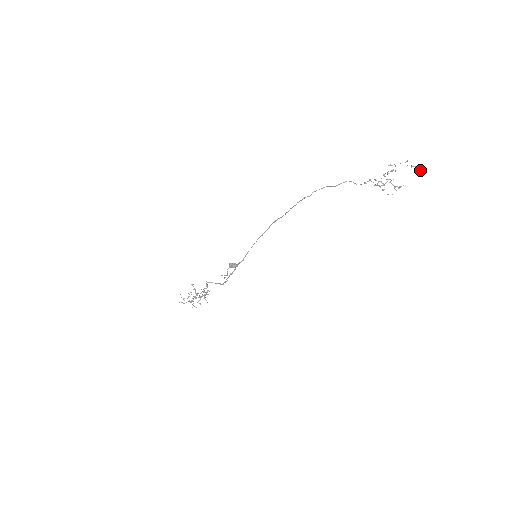
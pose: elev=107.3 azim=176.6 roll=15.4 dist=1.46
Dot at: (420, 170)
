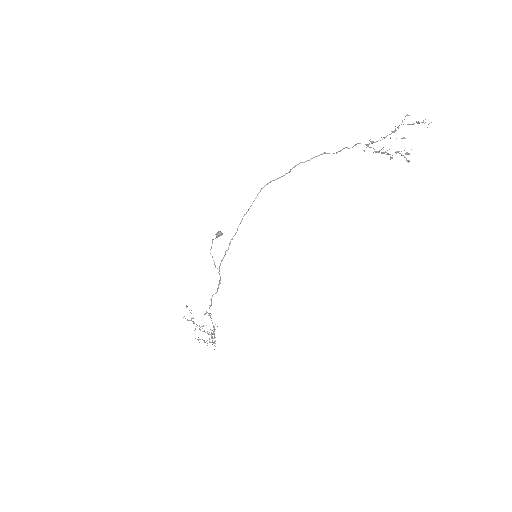
Dot at: (428, 124)
